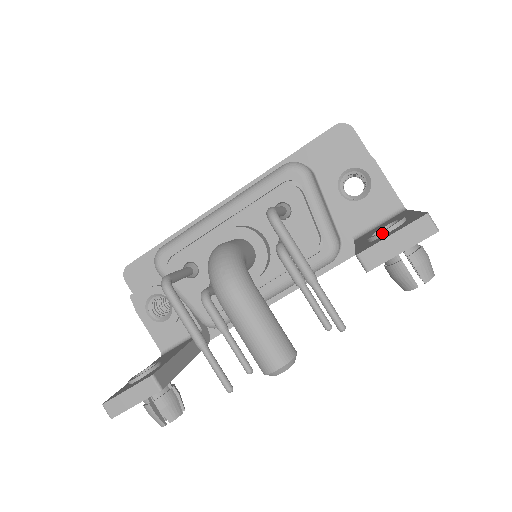
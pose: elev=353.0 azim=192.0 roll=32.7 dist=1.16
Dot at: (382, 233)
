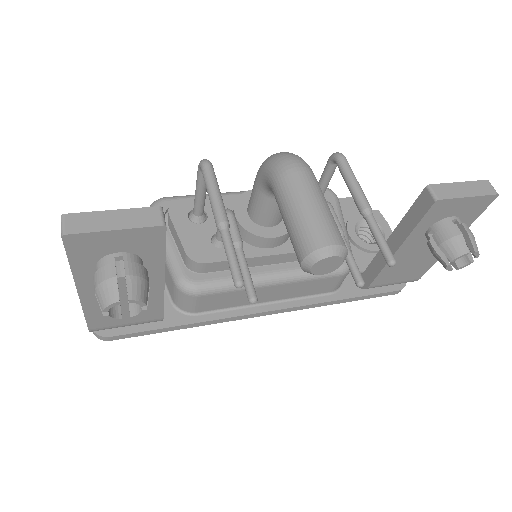
Dot at: occluded
